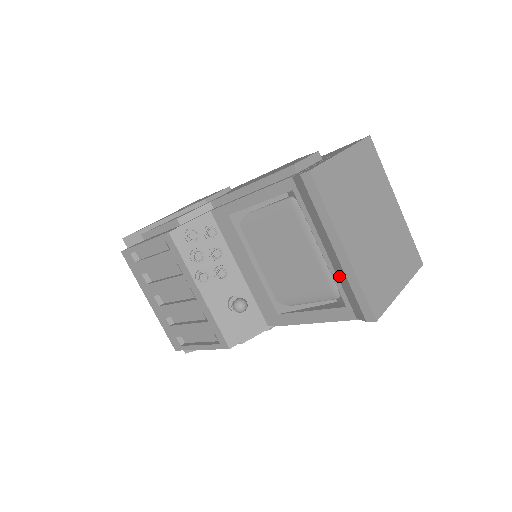
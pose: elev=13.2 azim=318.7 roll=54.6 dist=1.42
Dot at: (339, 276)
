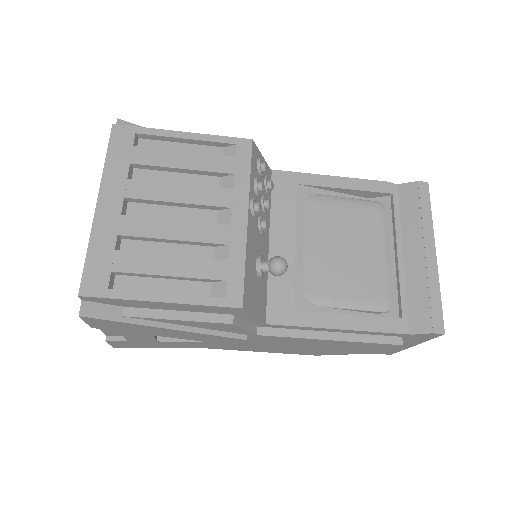
Dot at: (411, 282)
